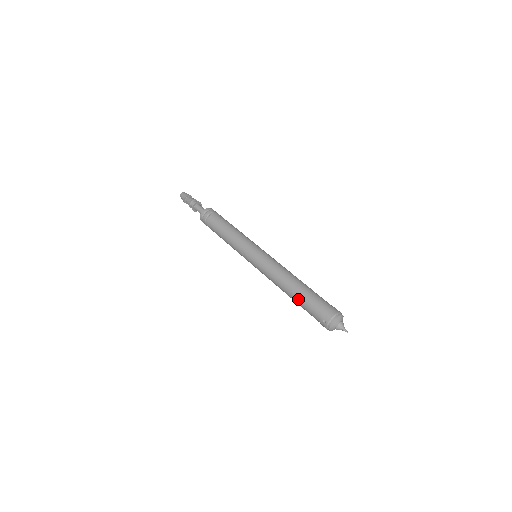
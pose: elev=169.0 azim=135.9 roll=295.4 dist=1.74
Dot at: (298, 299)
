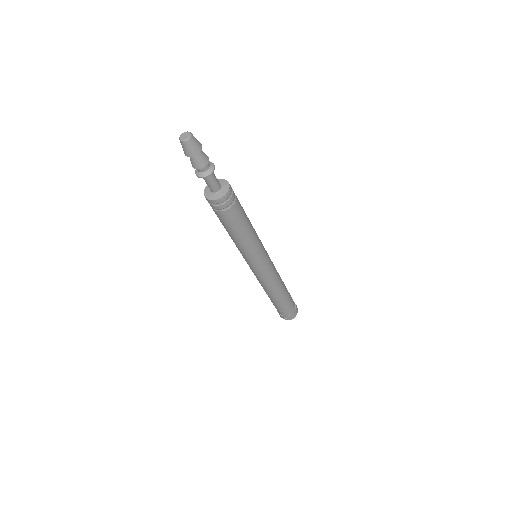
Dot at: (277, 304)
